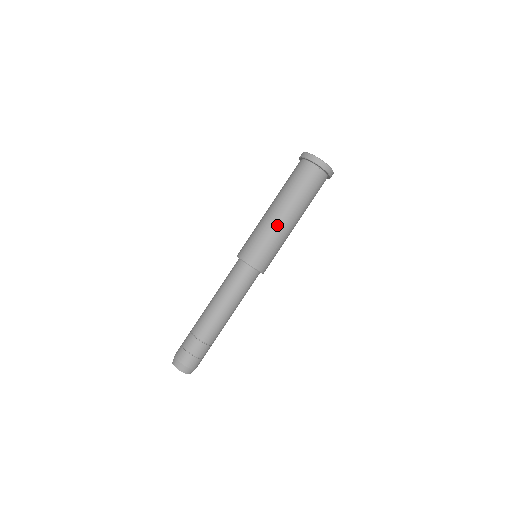
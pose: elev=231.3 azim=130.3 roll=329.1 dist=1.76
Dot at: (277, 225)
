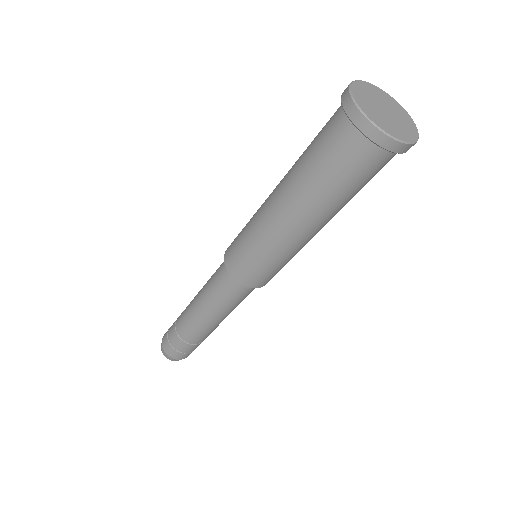
Dot at: (290, 242)
